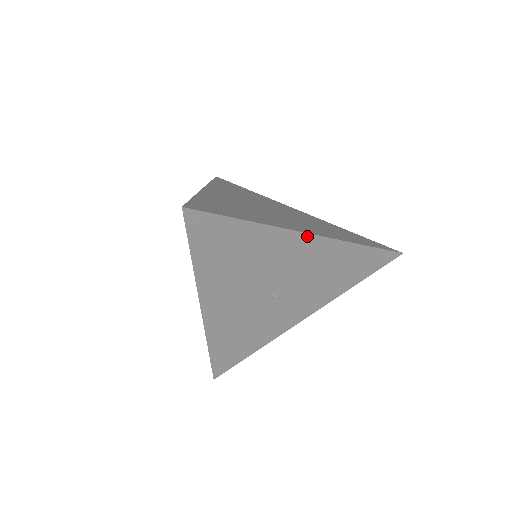
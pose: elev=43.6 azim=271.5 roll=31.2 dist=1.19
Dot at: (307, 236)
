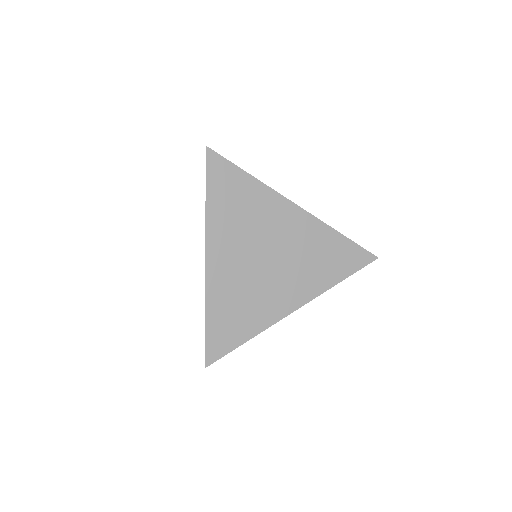
Dot at: (292, 311)
